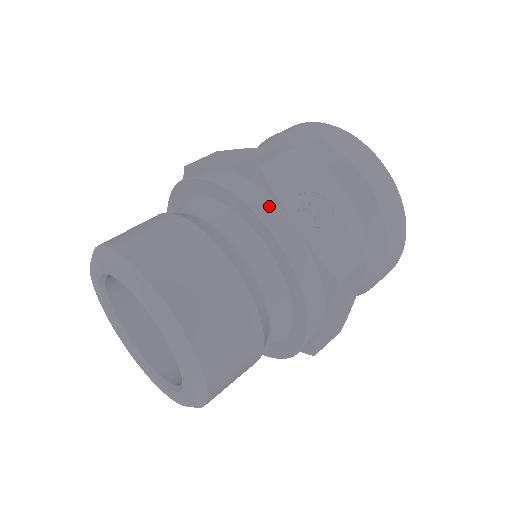
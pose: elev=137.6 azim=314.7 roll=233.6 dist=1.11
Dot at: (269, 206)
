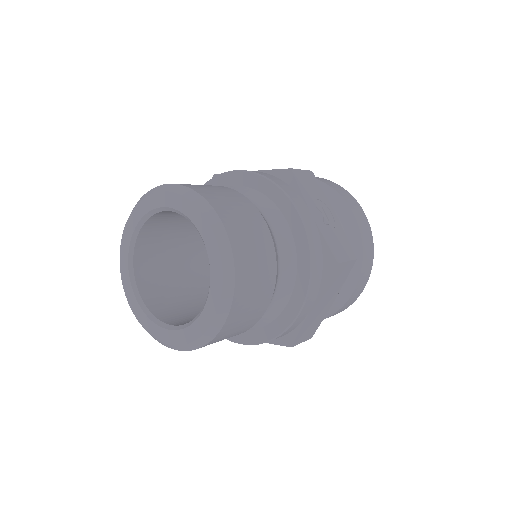
Dot at: (296, 195)
